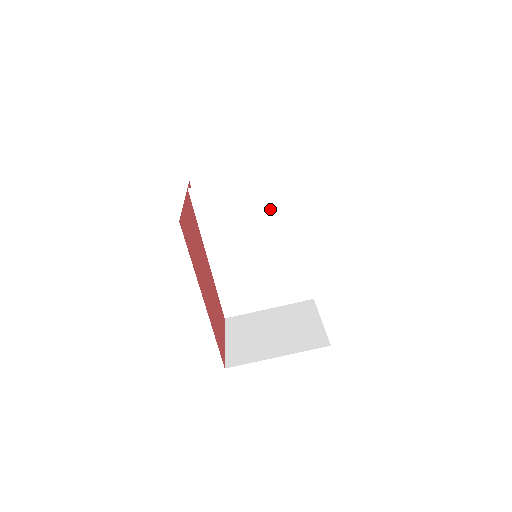
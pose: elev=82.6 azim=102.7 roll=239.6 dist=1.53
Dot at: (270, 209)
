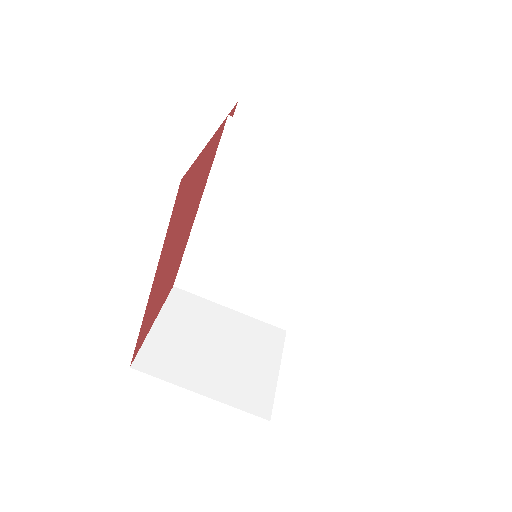
Dot at: (312, 210)
